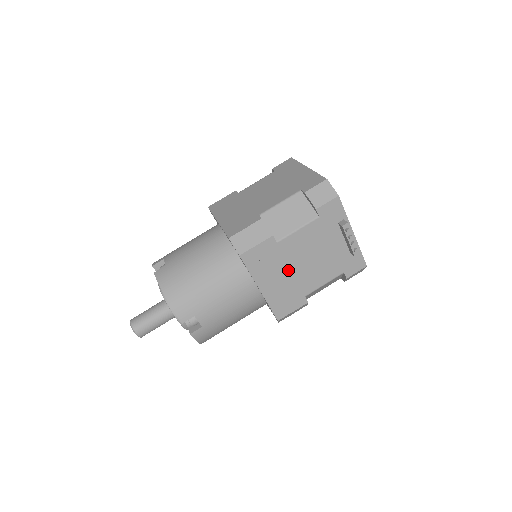
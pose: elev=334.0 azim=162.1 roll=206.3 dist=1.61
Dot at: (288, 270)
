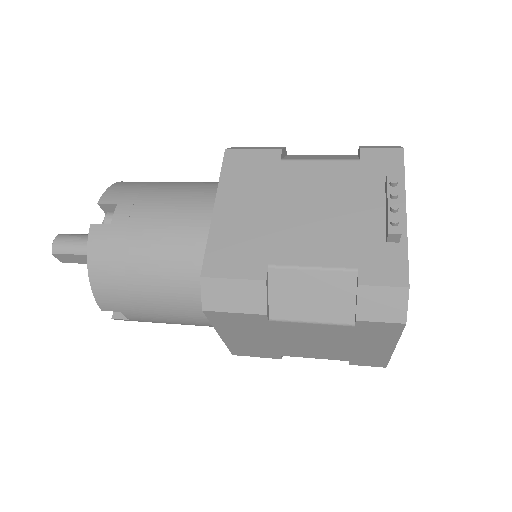
Dot at: (271, 206)
